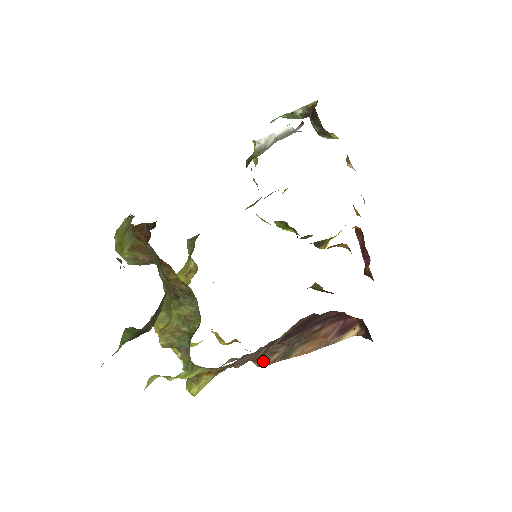
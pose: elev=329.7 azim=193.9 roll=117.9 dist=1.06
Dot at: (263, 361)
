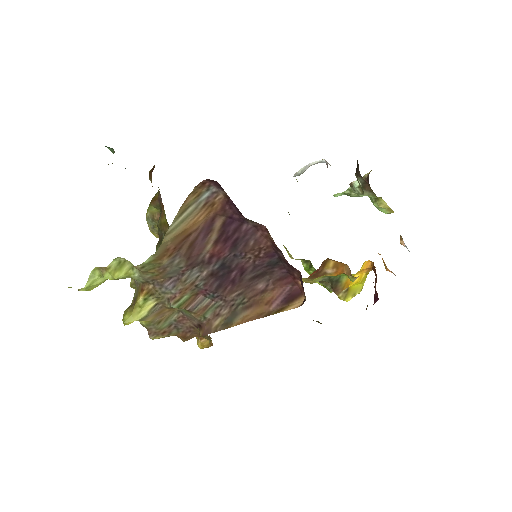
Dot at: (206, 327)
